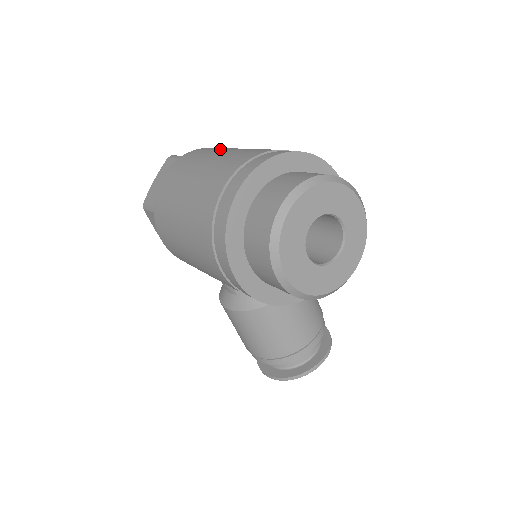
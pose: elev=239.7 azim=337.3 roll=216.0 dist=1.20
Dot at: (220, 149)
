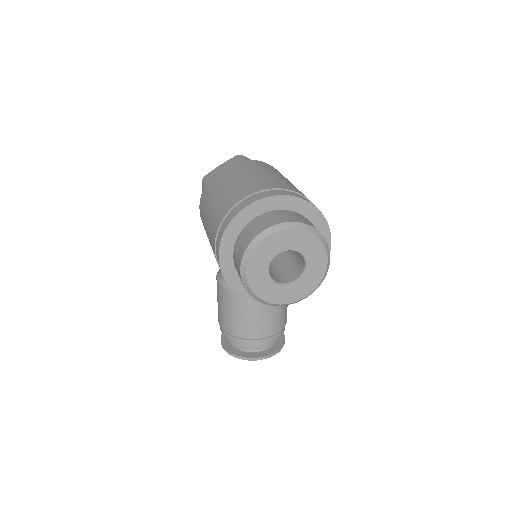
Dot at: (269, 169)
